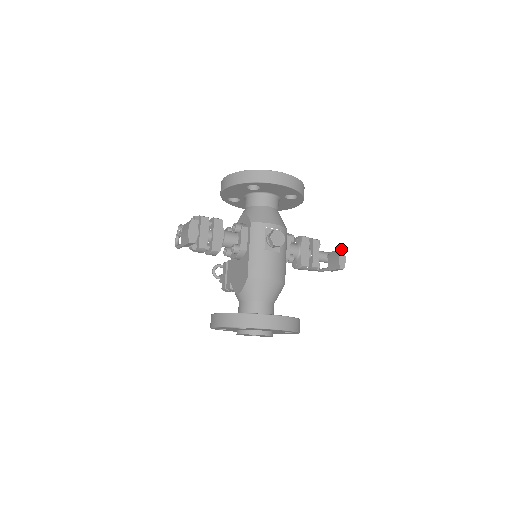
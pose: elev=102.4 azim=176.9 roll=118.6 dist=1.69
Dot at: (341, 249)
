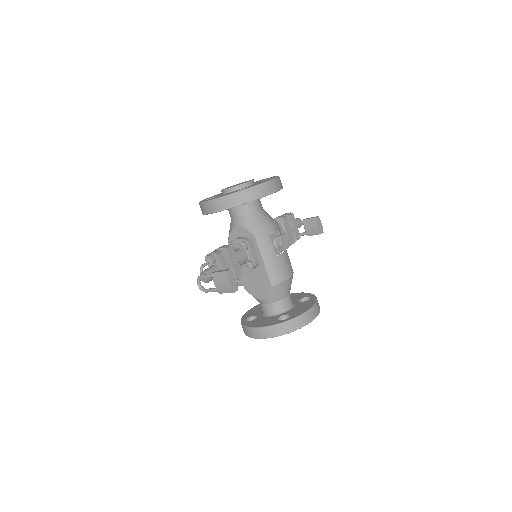
Dot at: (317, 217)
